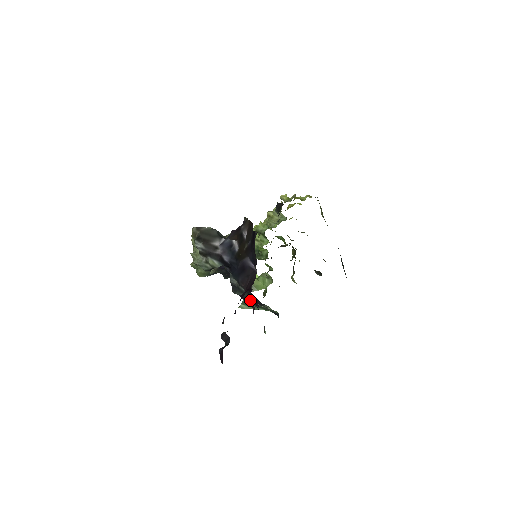
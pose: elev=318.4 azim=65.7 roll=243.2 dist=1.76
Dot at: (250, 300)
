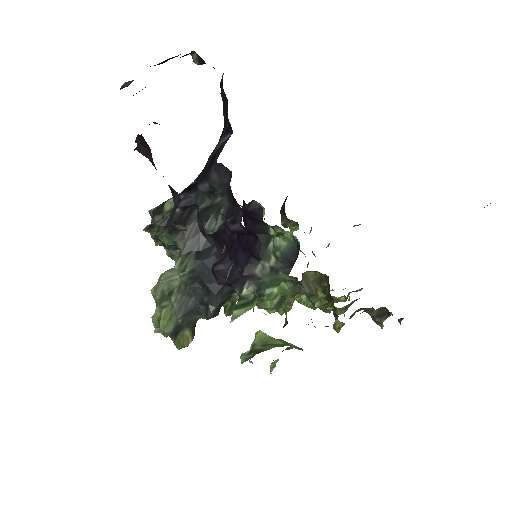
Dot at: (232, 206)
